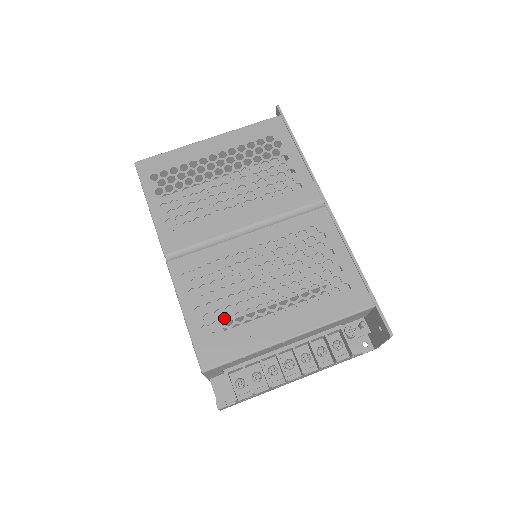
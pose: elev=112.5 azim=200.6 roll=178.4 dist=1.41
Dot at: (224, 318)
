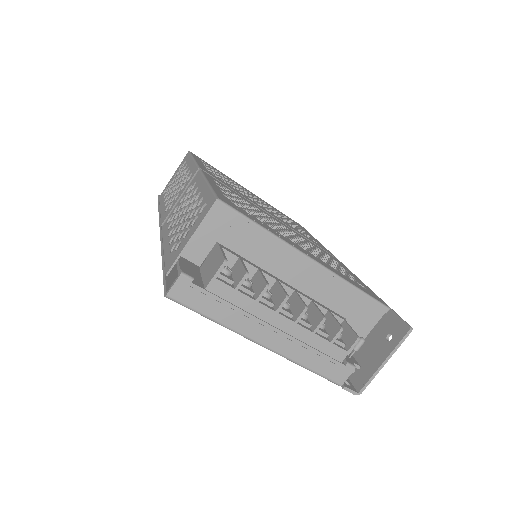
Dot at: (247, 210)
